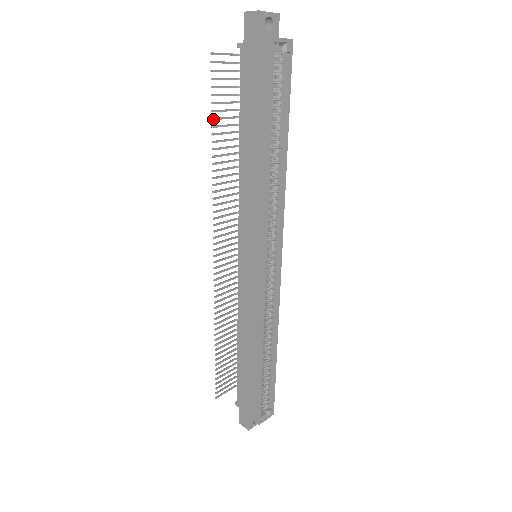
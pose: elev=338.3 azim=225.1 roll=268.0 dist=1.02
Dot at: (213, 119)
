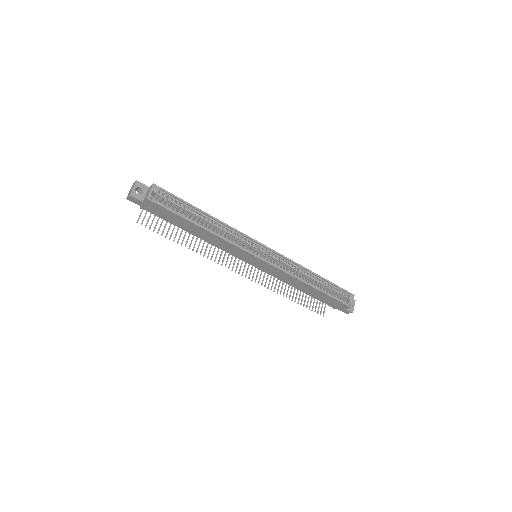
Dot at: occluded
